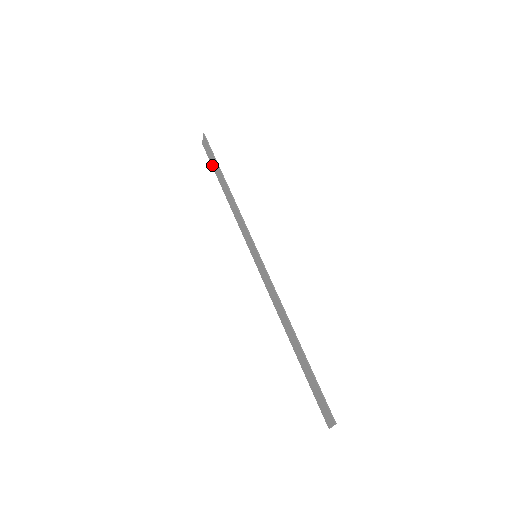
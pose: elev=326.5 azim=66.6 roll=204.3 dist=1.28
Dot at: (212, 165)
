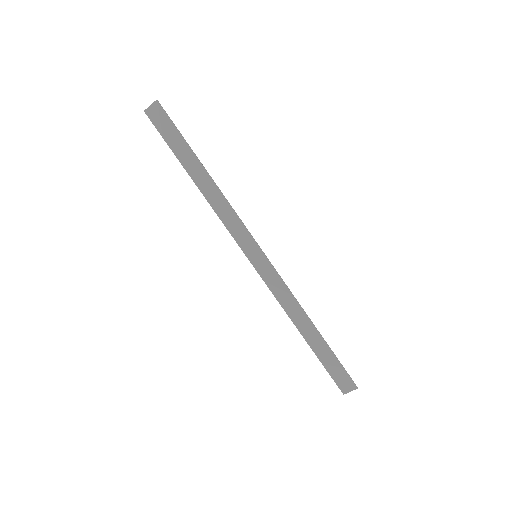
Dot at: (169, 144)
